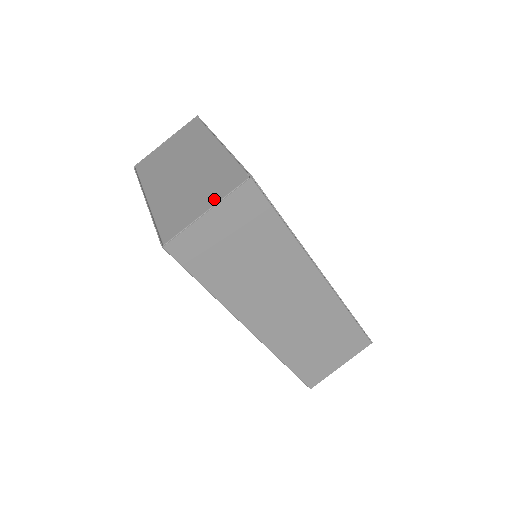
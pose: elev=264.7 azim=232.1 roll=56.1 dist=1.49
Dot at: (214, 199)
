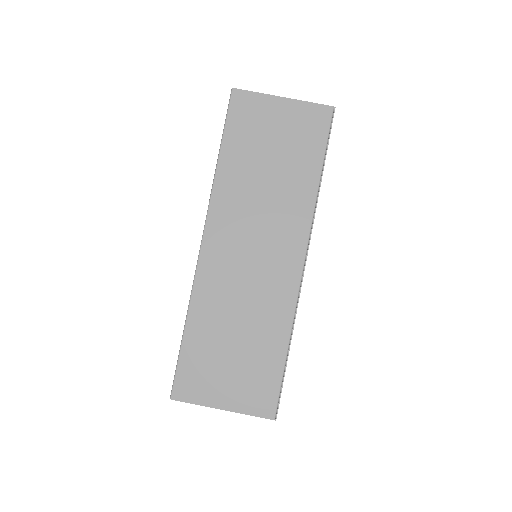
Dot at: occluded
